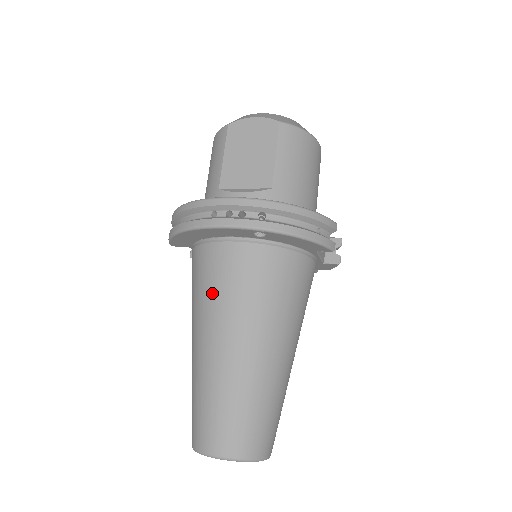
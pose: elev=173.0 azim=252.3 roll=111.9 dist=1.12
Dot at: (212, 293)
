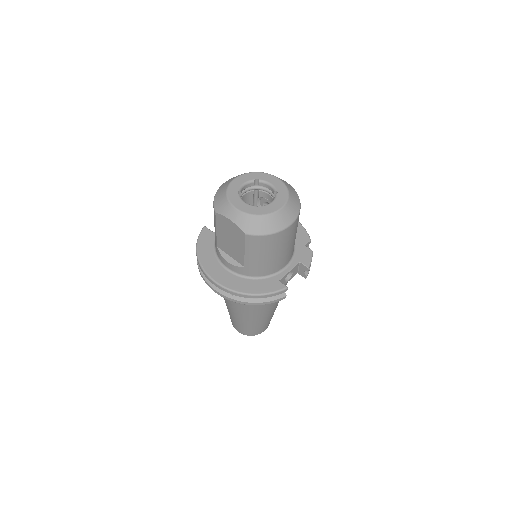
Dot at: occluded
